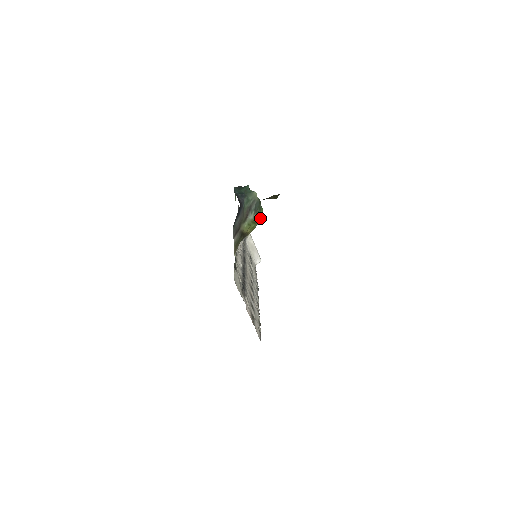
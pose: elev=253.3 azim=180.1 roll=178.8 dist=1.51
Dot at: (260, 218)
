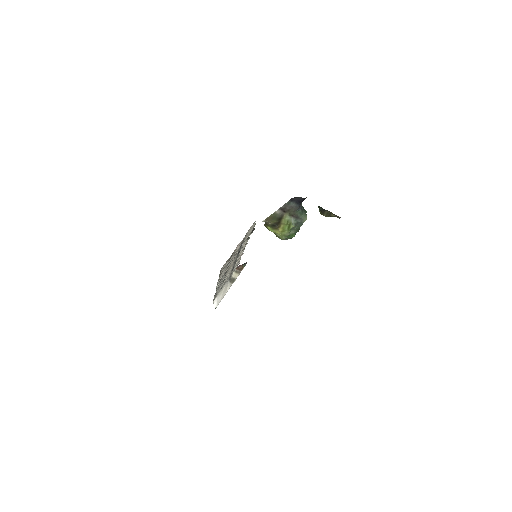
Dot at: (287, 238)
